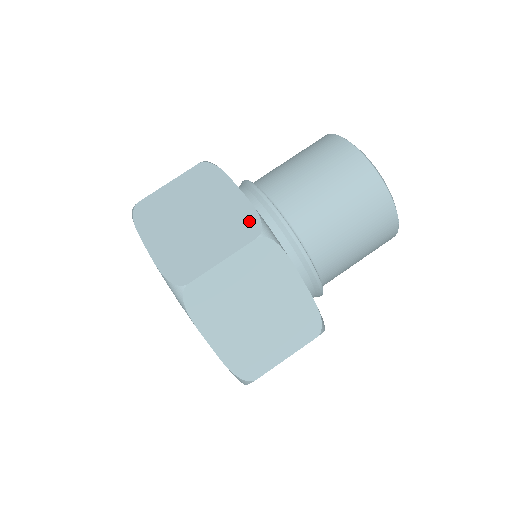
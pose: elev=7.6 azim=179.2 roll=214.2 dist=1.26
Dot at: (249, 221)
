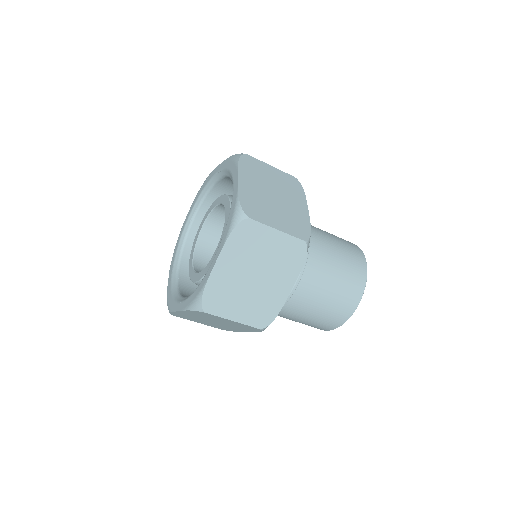
Dot at: (304, 229)
